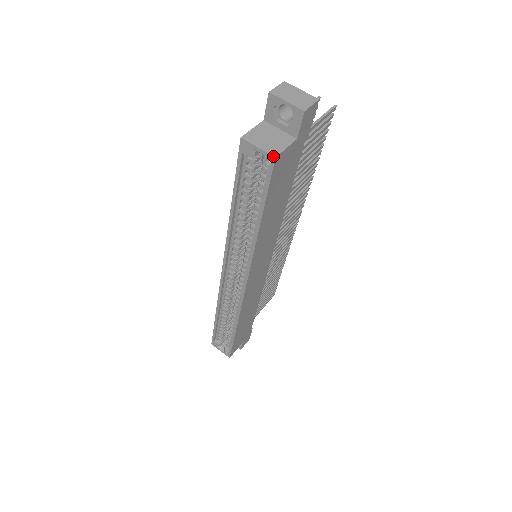
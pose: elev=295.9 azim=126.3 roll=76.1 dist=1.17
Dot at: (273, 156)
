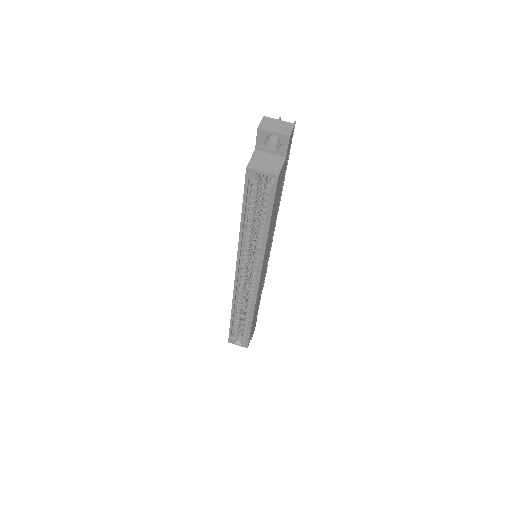
Dot at: (276, 176)
